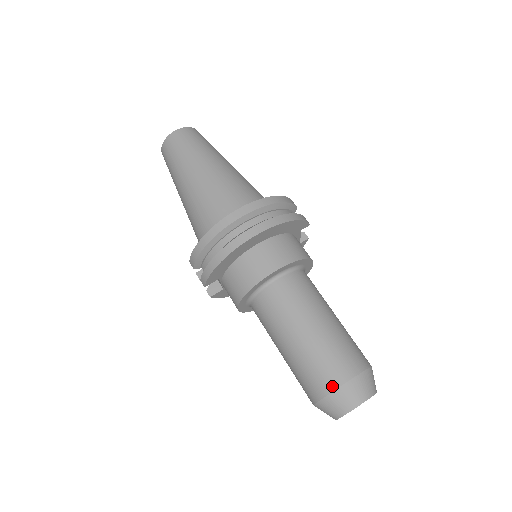
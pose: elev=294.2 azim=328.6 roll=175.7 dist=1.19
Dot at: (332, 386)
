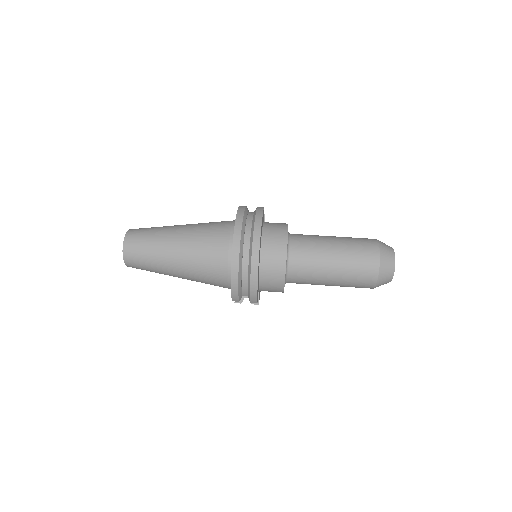
Dot at: (376, 270)
